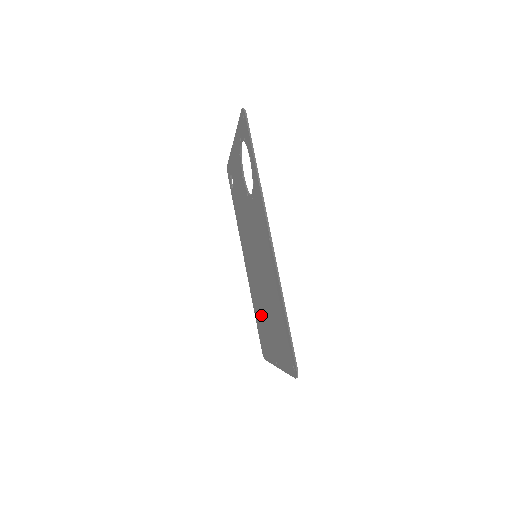
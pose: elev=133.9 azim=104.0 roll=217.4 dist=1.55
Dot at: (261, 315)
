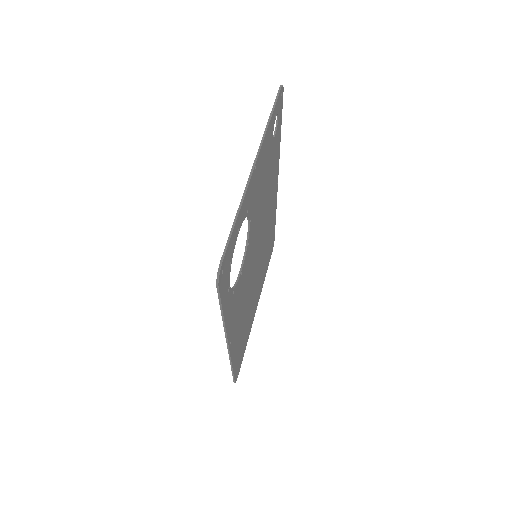
Dot at: occluded
